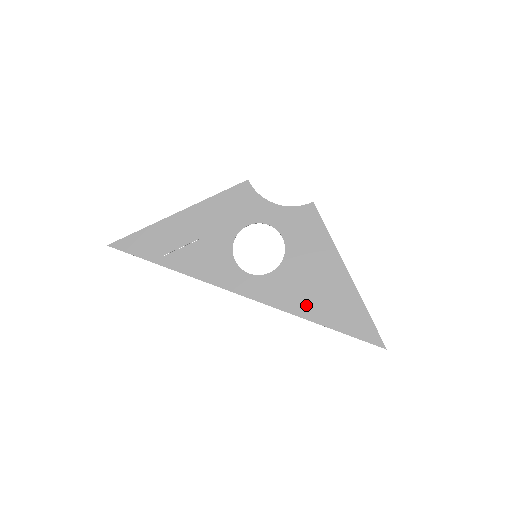
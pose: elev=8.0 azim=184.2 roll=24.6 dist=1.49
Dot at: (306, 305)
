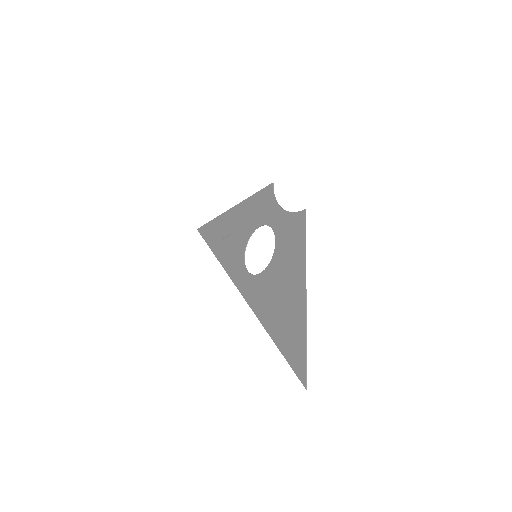
Dot at: (268, 314)
